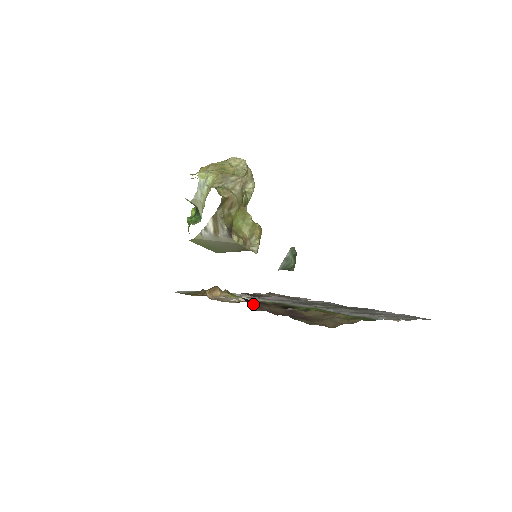
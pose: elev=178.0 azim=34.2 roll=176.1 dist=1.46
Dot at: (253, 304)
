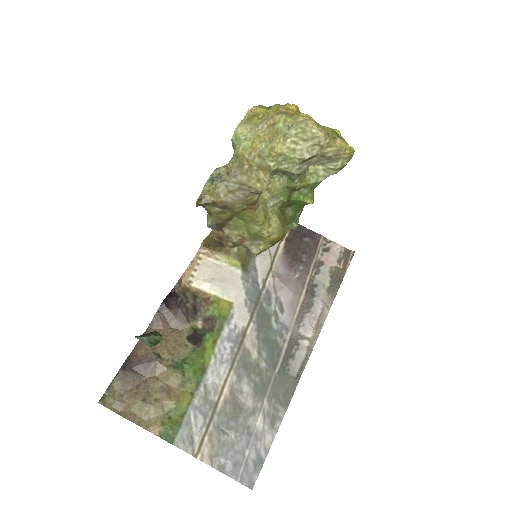
Dot at: (162, 314)
